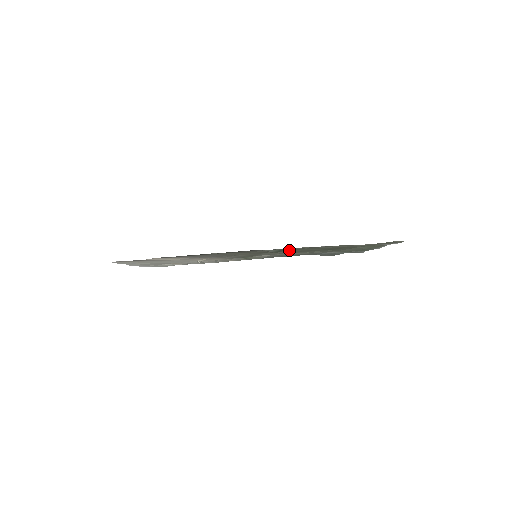
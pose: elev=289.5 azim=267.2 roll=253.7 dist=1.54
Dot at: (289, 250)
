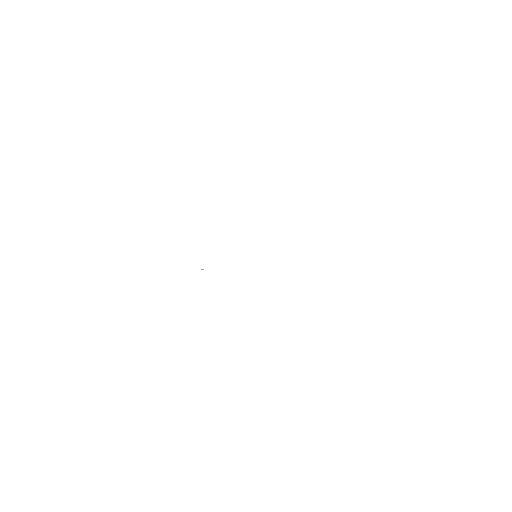
Dot at: occluded
